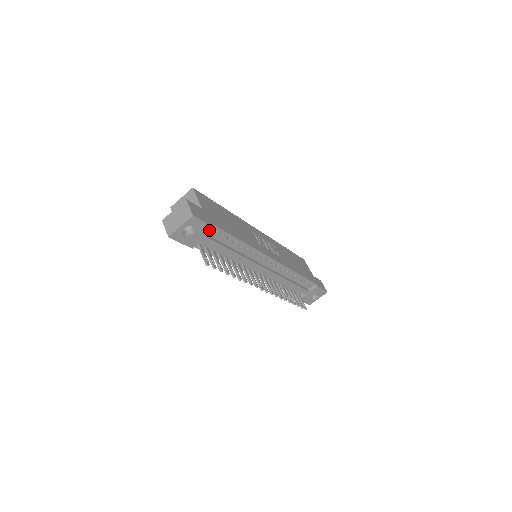
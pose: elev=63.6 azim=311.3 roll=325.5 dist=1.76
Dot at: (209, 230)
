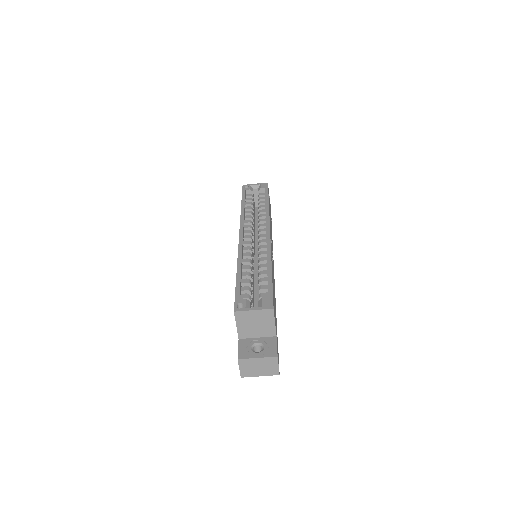
Dot at: occluded
